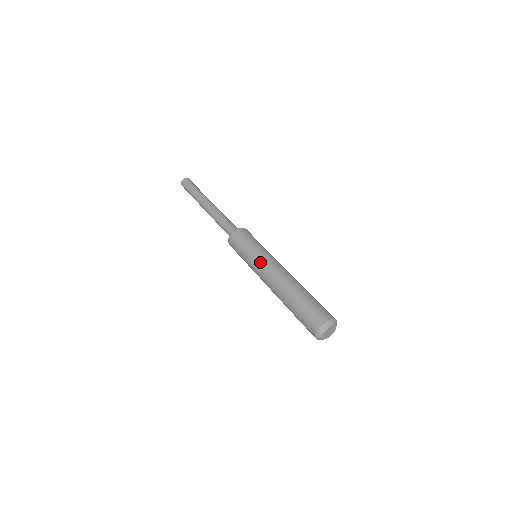
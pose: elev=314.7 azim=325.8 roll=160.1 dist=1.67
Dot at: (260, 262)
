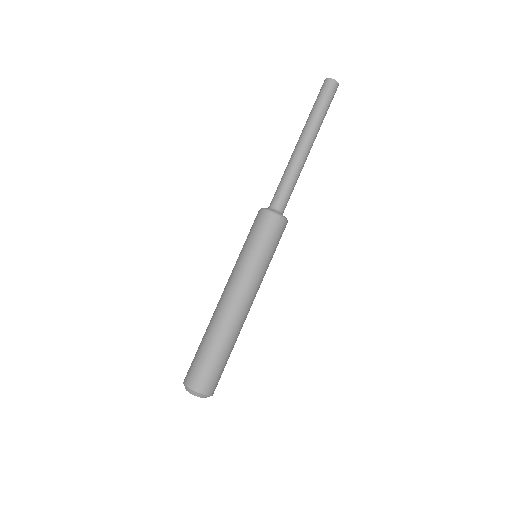
Dot at: (253, 279)
